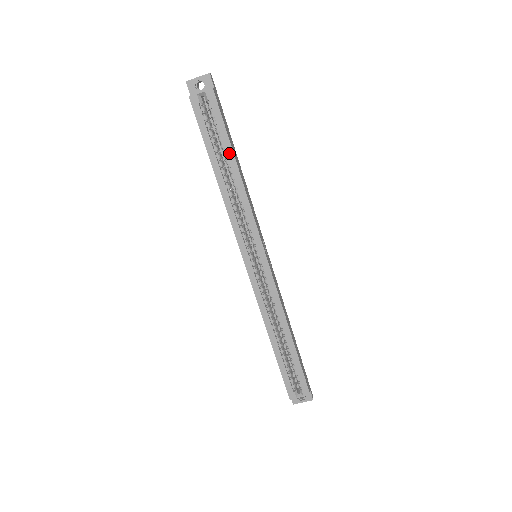
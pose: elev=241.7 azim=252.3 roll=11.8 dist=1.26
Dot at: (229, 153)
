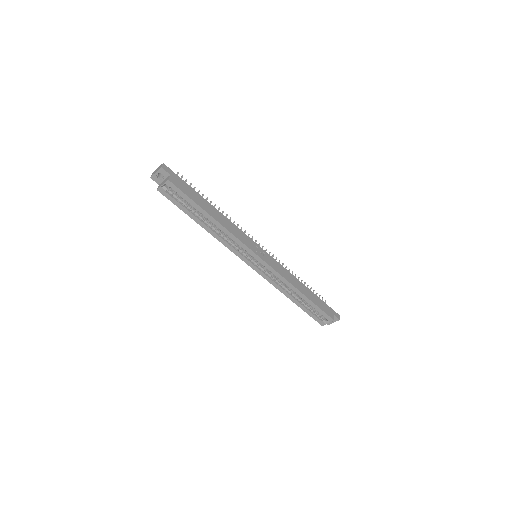
Dot at: (202, 211)
